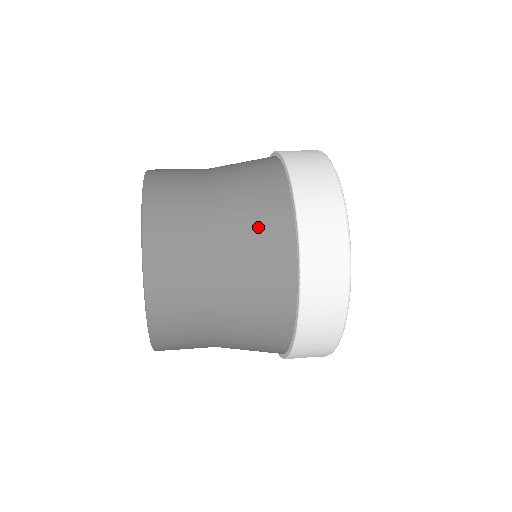
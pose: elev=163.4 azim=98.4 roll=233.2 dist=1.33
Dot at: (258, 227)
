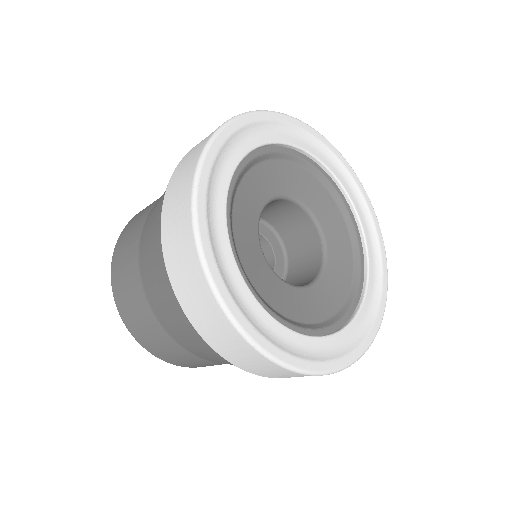
Dot at: occluded
